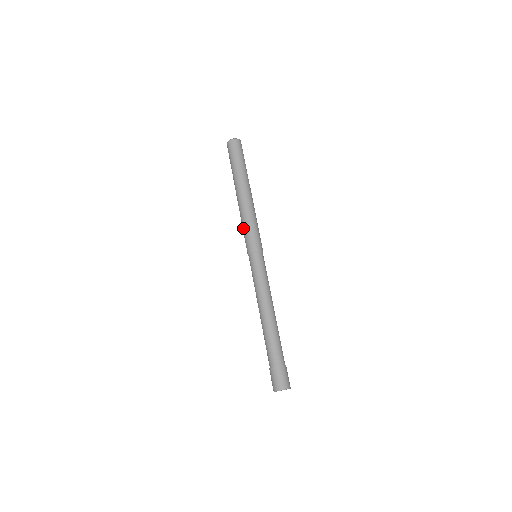
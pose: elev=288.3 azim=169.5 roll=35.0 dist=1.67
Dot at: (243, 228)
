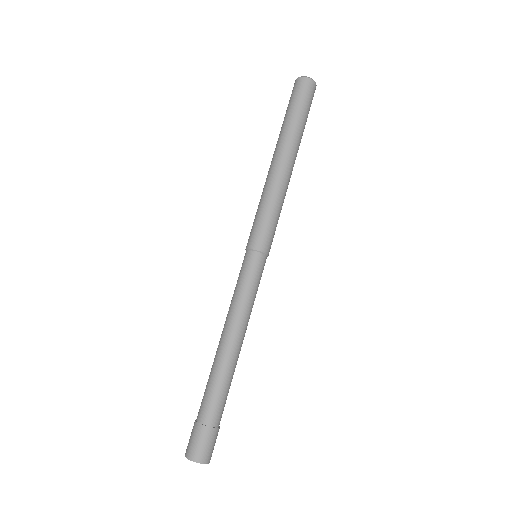
Dot at: (260, 208)
